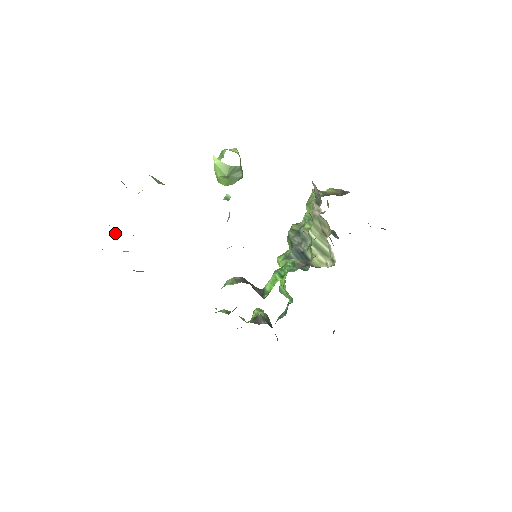
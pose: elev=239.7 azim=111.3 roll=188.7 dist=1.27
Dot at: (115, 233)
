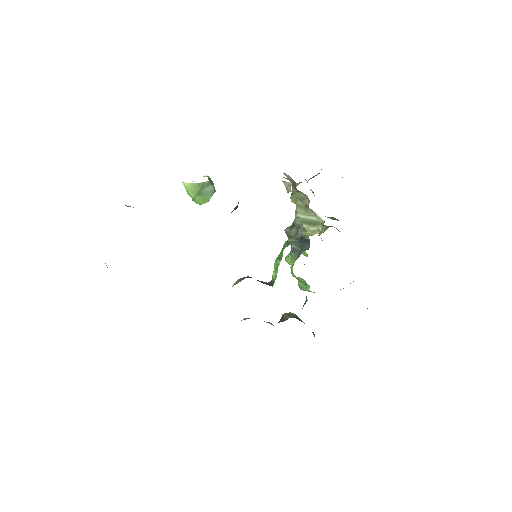
Dot at: occluded
